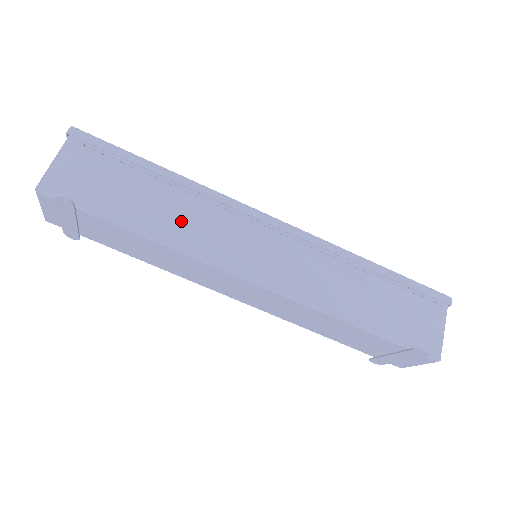
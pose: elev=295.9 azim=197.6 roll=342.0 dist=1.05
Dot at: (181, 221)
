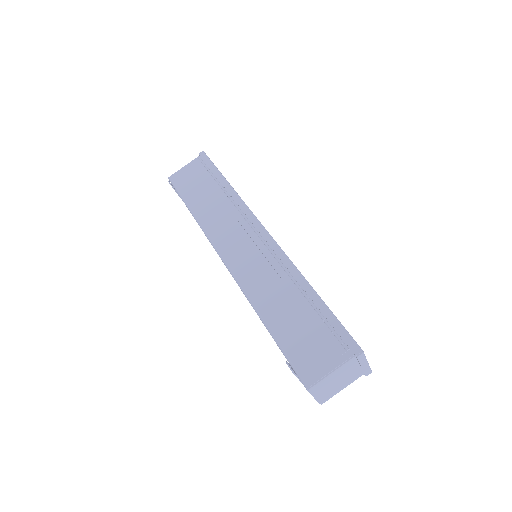
Dot at: (214, 213)
